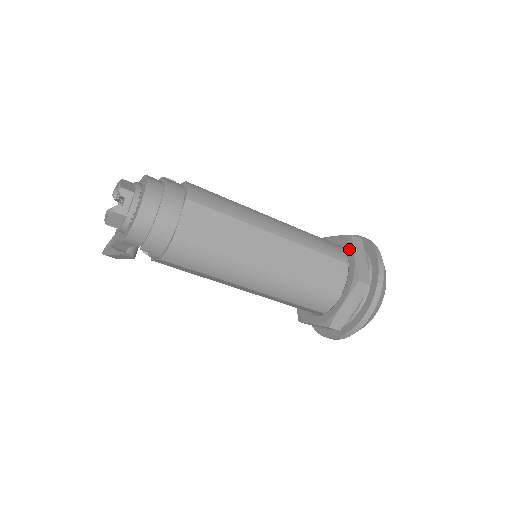
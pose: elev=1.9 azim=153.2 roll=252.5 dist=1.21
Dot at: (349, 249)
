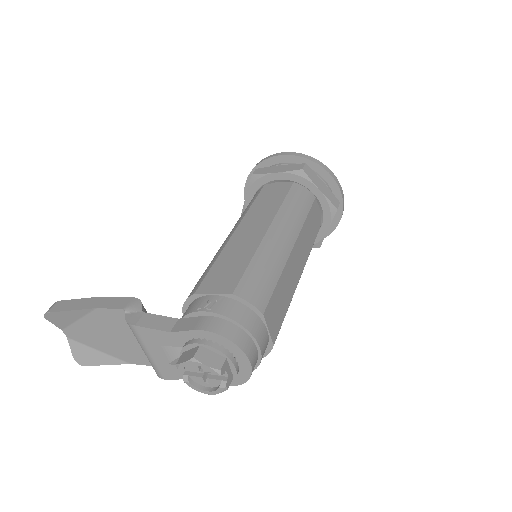
Dot at: (309, 185)
